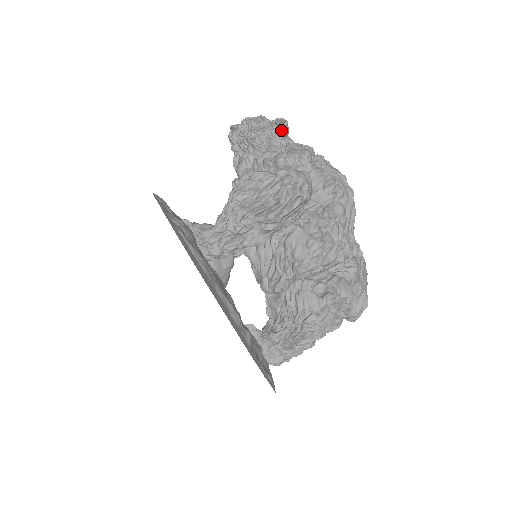
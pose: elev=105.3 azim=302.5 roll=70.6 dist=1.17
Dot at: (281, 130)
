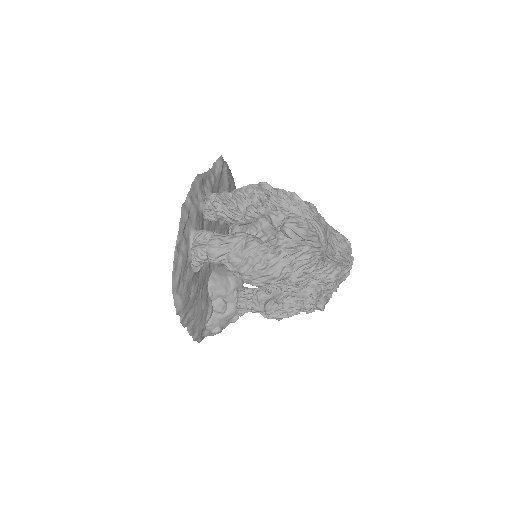
Dot at: occluded
